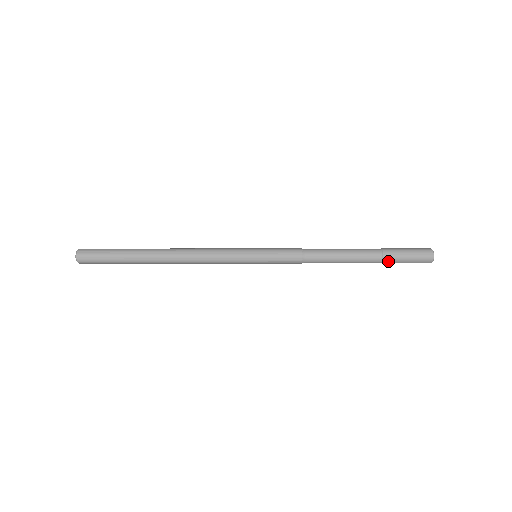
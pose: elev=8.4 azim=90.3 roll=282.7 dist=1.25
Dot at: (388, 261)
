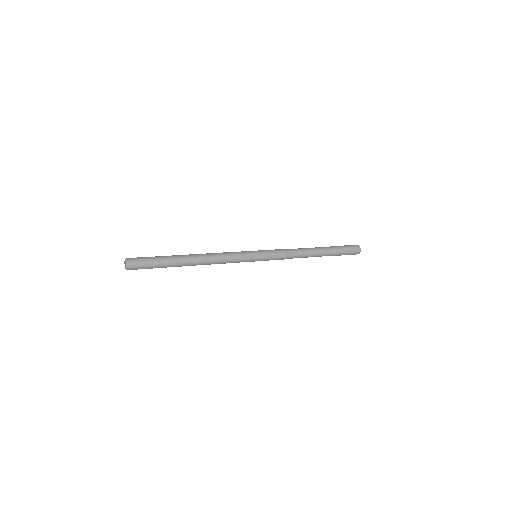
Dot at: occluded
